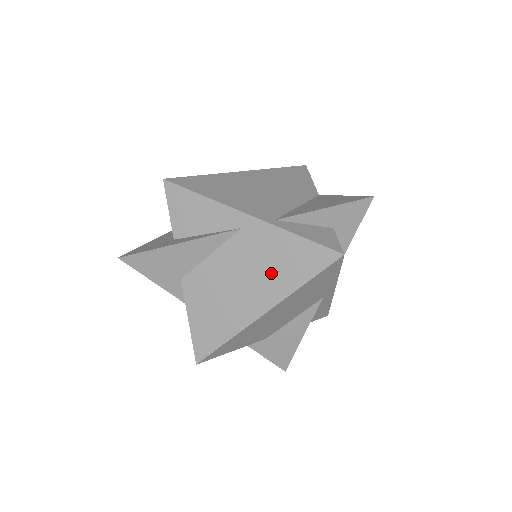
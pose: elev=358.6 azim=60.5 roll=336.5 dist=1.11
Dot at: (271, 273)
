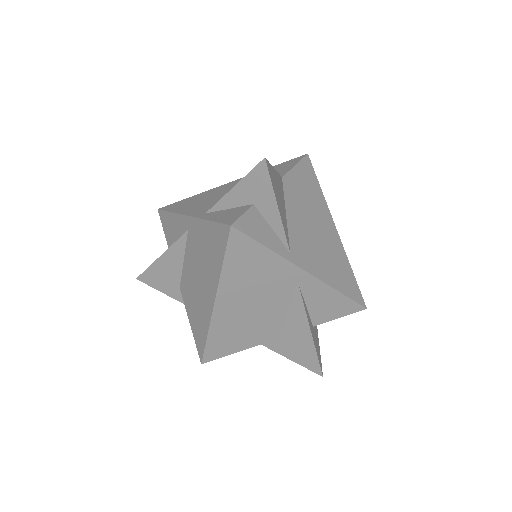
Dot at: (207, 263)
